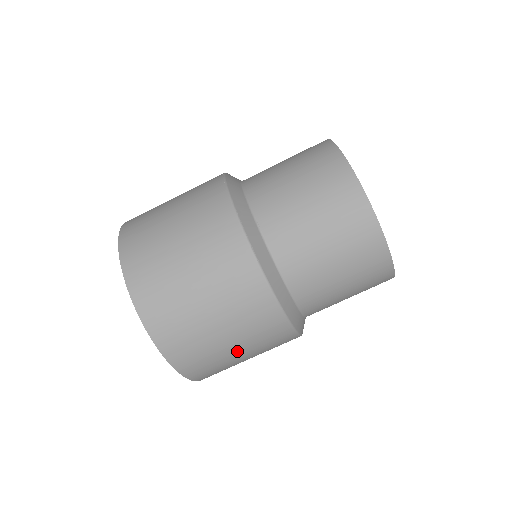
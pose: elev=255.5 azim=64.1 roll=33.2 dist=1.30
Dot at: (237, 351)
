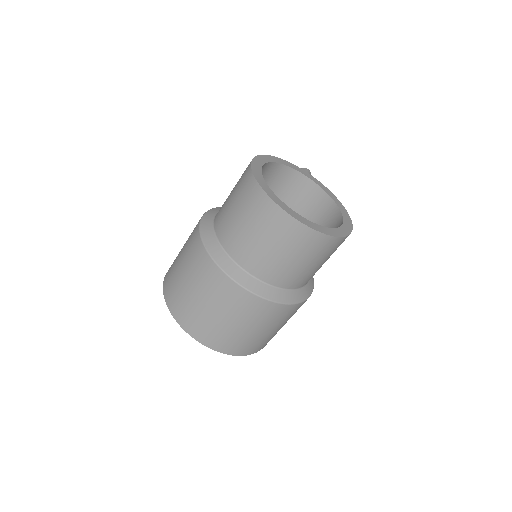
Dot at: (229, 321)
